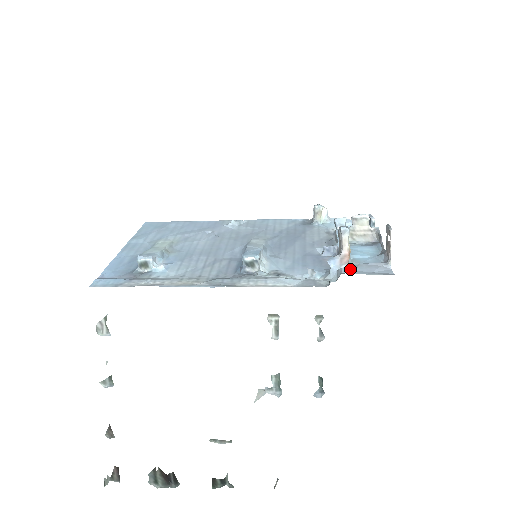
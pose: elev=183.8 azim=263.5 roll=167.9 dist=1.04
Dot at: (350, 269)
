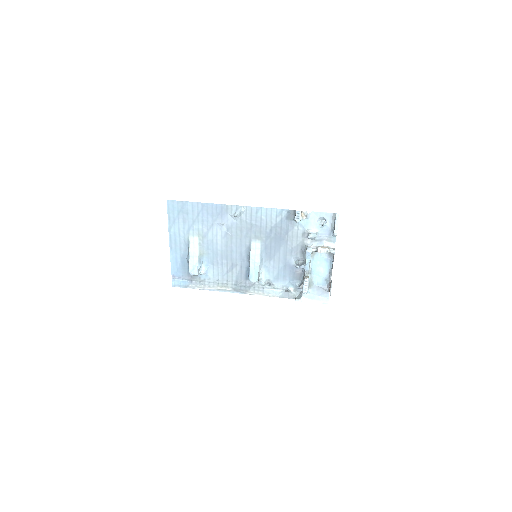
Dot at: occluded
